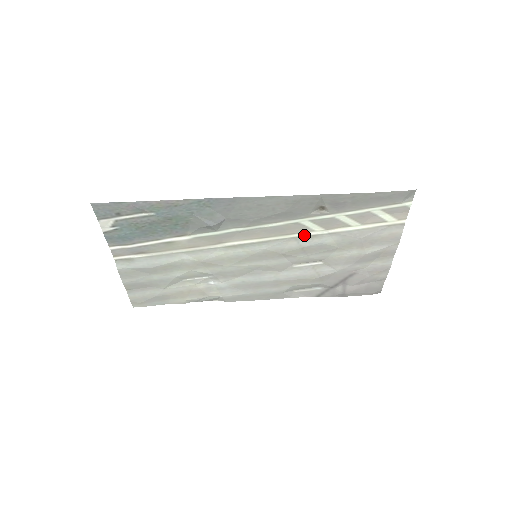
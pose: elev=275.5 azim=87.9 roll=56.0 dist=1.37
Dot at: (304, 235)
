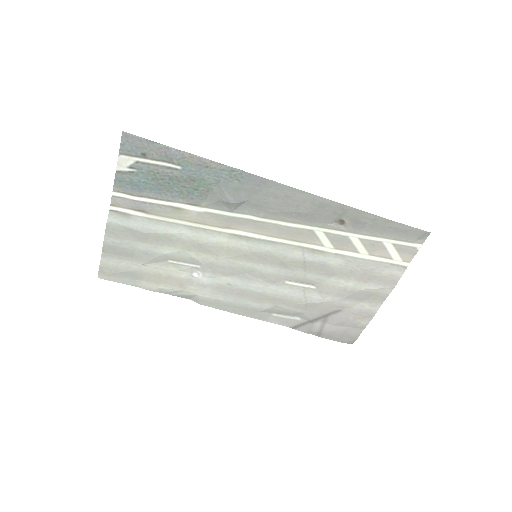
Dot at: (312, 248)
